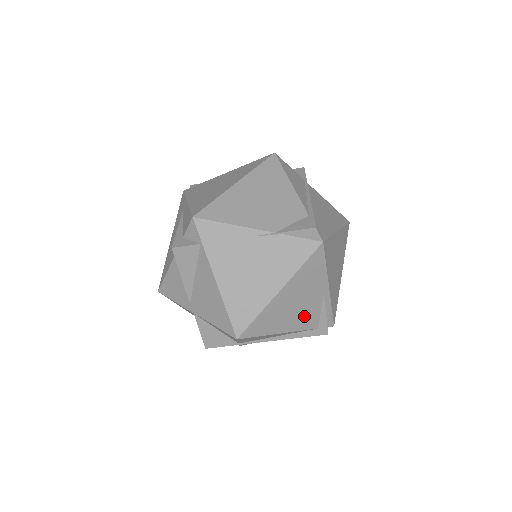
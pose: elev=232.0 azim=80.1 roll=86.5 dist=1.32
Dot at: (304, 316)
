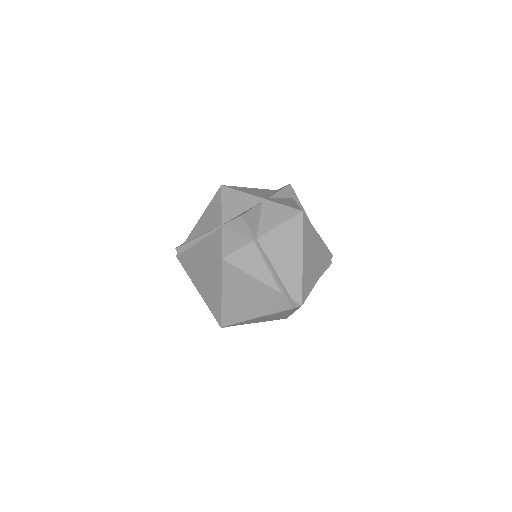
Dot at: occluded
